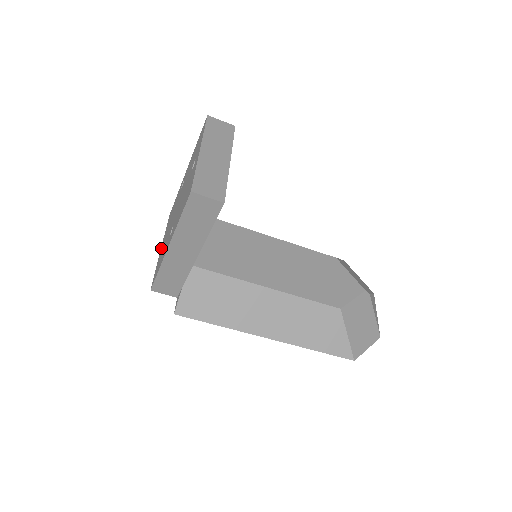
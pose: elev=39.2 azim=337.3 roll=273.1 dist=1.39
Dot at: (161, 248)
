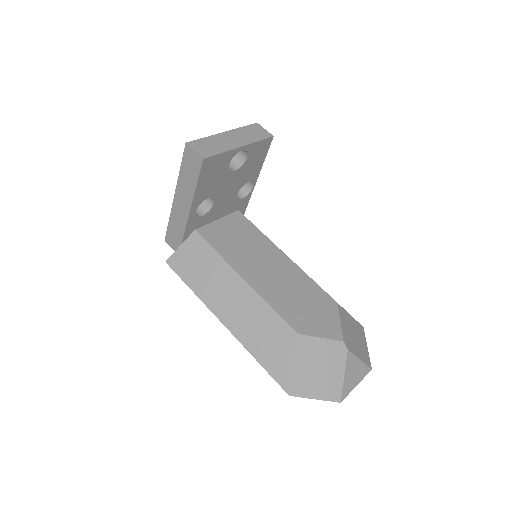
Dot at: occluded
